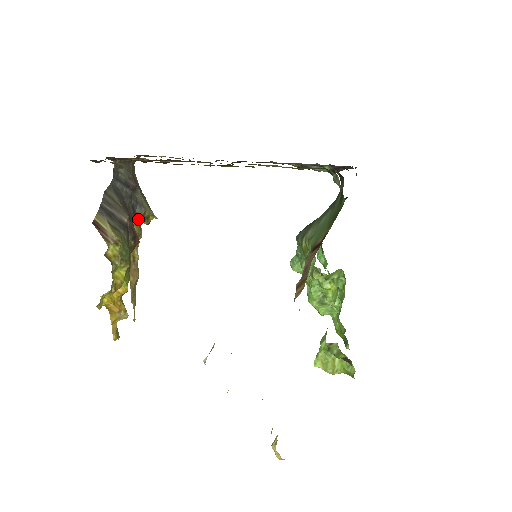
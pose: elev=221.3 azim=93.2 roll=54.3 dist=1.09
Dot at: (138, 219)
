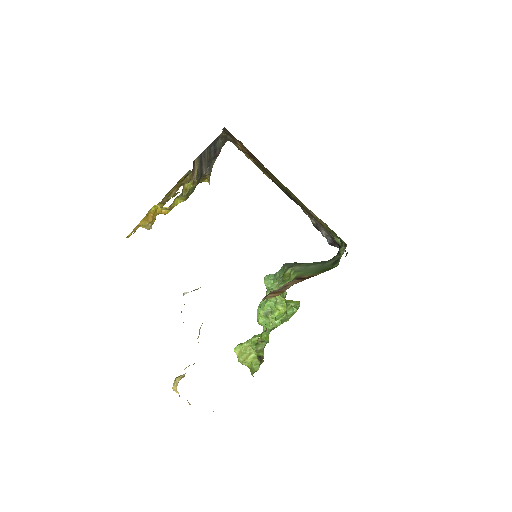
Dot at: occluded
